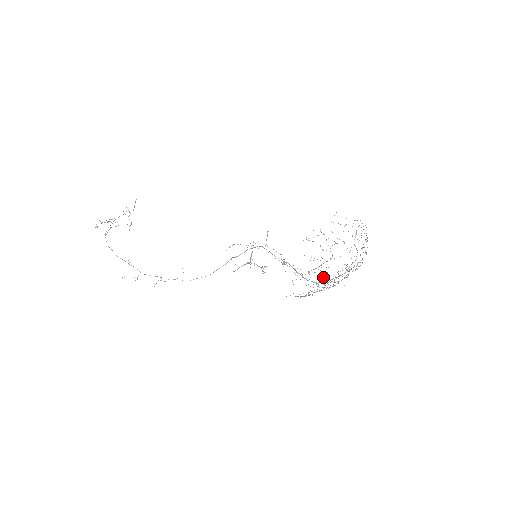
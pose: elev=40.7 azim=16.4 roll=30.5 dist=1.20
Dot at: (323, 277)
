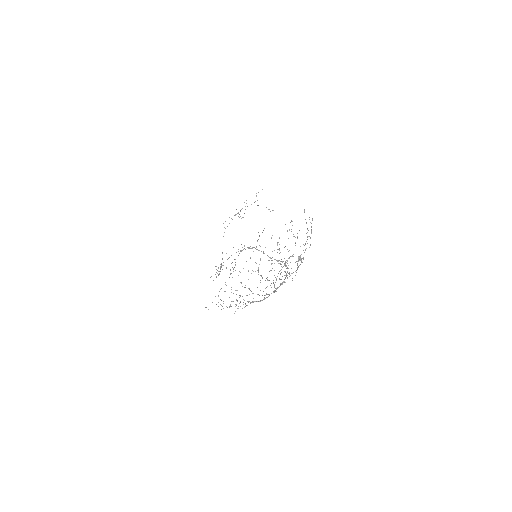
Dot at: occluded
